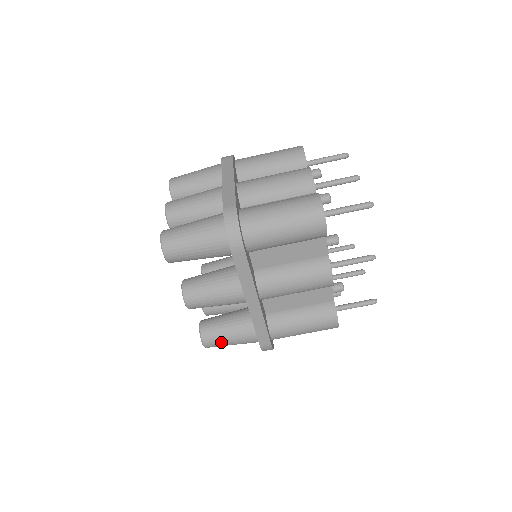
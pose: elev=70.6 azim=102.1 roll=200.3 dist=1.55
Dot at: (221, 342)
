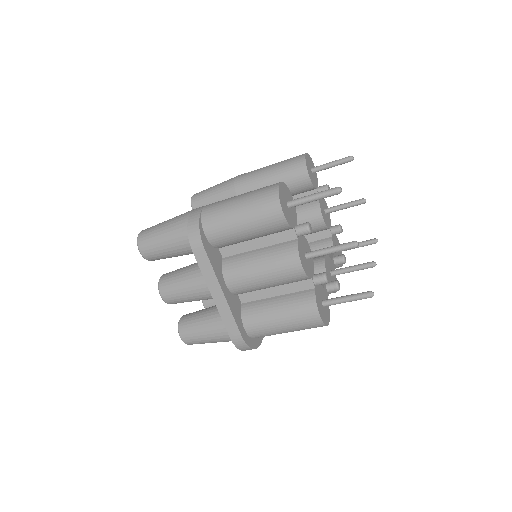
Dot at: occluded
